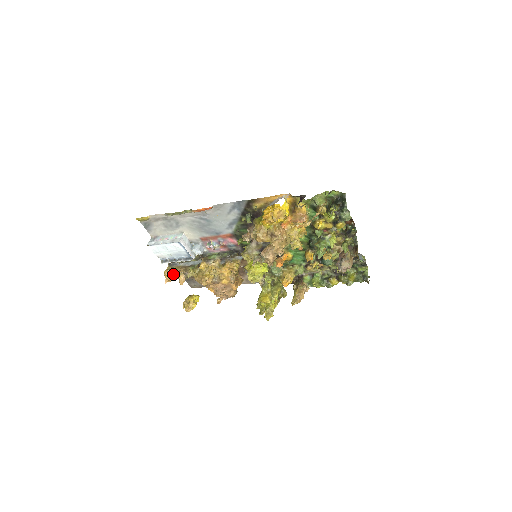
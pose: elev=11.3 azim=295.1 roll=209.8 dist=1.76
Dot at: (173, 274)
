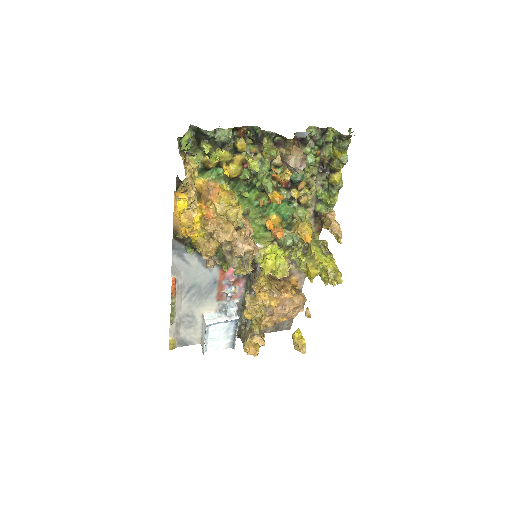
Dot at: (249, 346)
